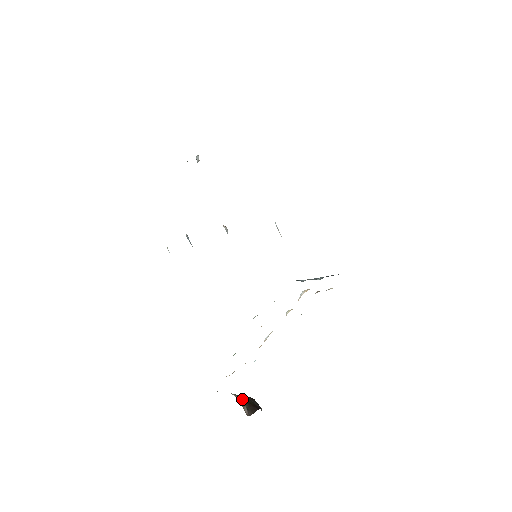
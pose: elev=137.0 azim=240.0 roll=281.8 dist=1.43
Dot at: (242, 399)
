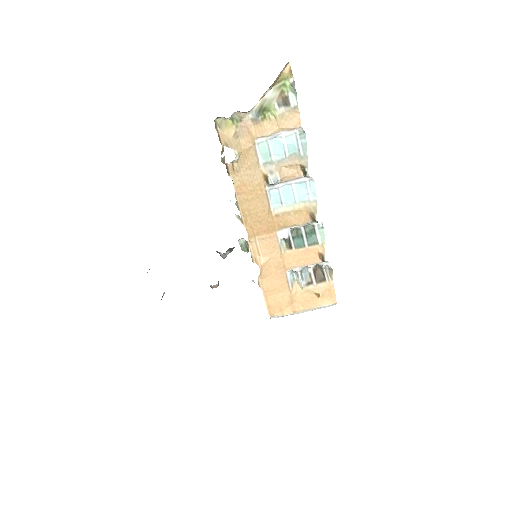
Dot at: occluded
